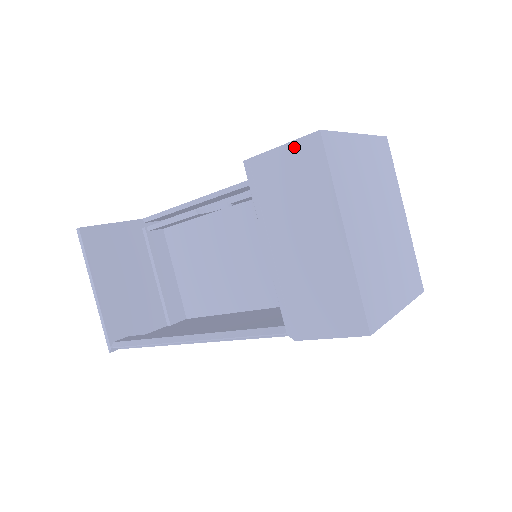
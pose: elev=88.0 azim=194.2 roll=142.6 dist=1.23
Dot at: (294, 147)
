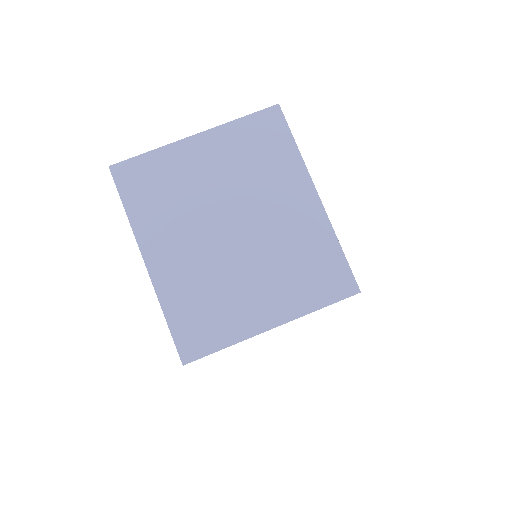
Dot at: occluded
